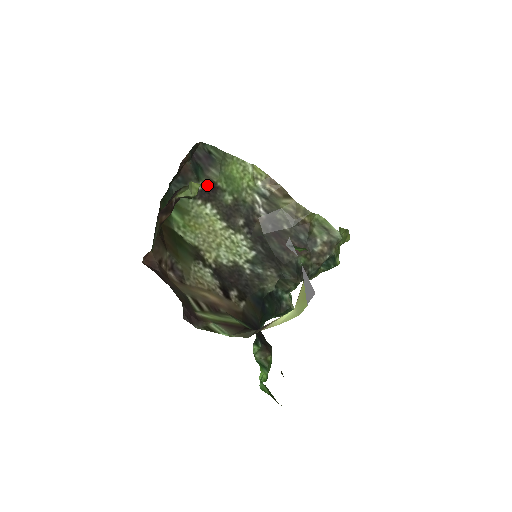
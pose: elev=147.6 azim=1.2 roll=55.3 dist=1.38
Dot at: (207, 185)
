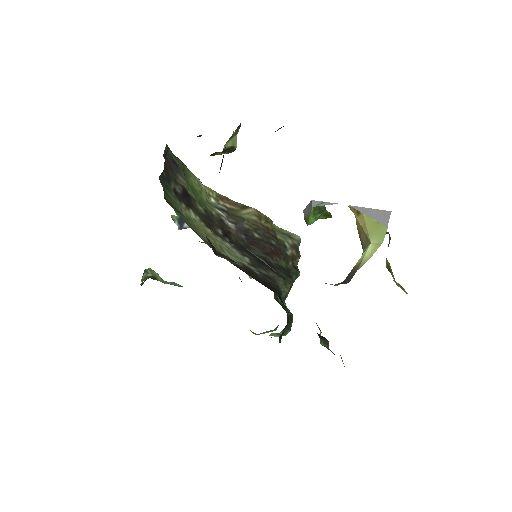
Dot at: (182, 190)
